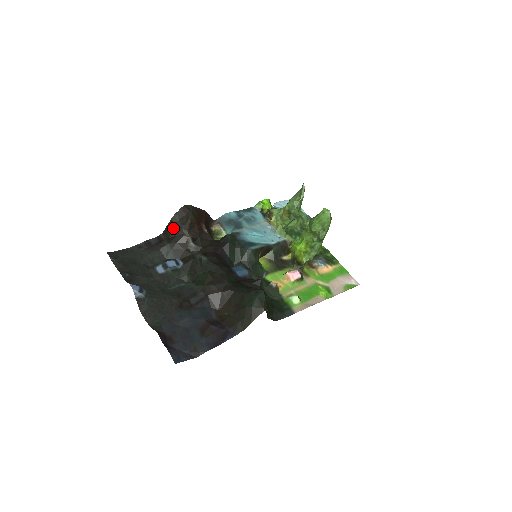
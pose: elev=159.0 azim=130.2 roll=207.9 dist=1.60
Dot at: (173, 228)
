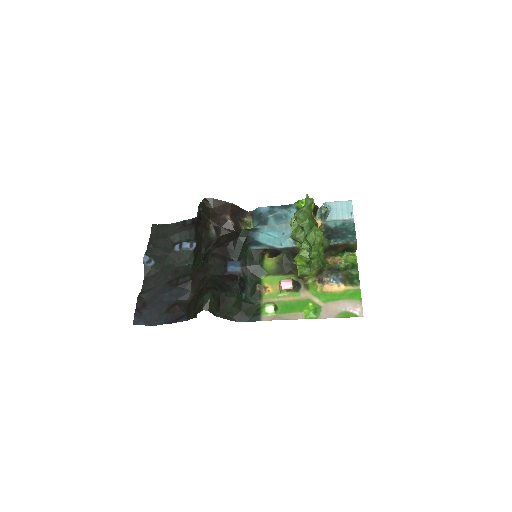
Dot at: (199, 215)
